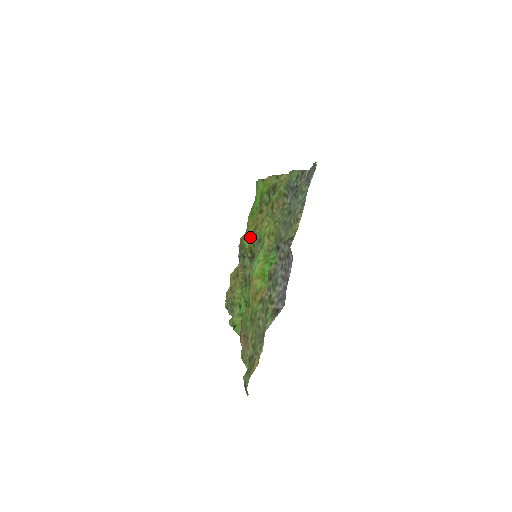
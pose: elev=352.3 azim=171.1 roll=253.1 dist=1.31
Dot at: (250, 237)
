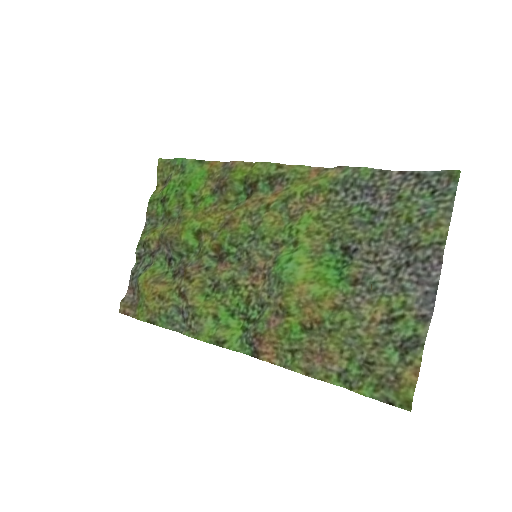
Dot at: (200, 231)
